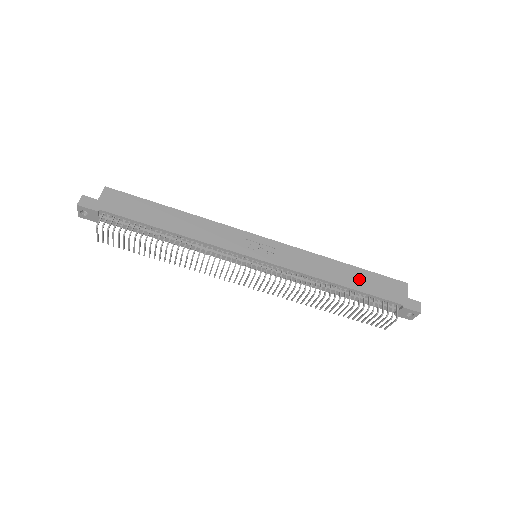
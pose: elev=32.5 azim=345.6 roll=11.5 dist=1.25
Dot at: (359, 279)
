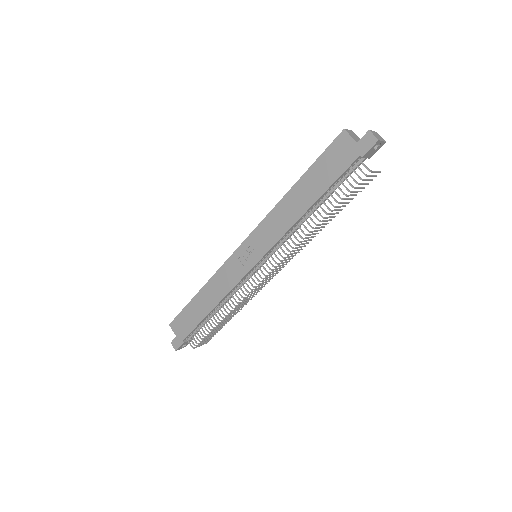
Dot at: (314, 183)
